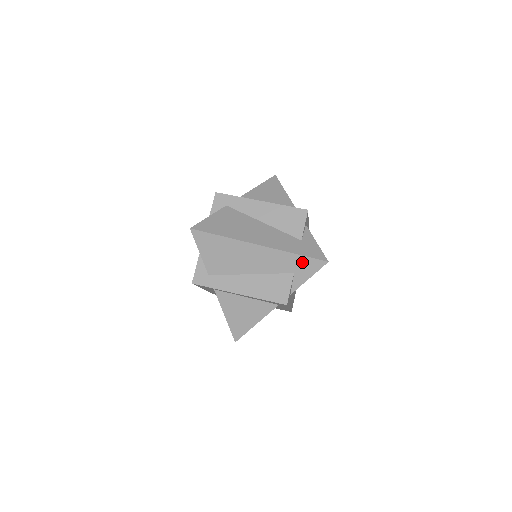
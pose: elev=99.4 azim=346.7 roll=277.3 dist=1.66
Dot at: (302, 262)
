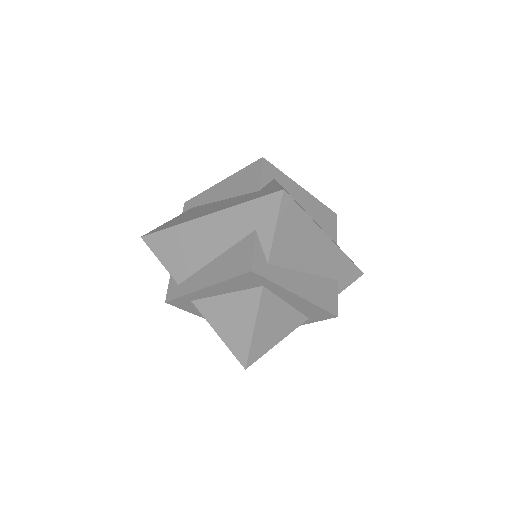
Dot at: (348, 269)
